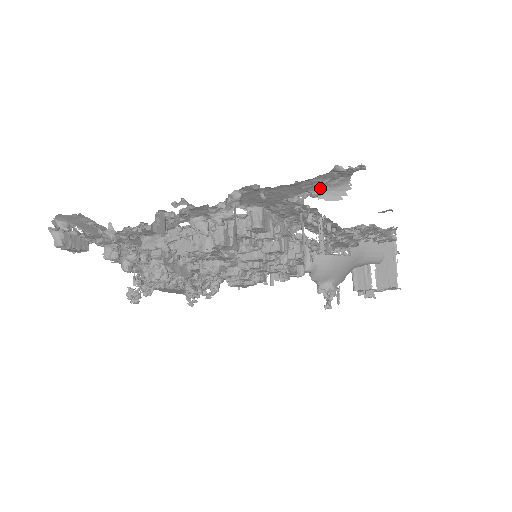
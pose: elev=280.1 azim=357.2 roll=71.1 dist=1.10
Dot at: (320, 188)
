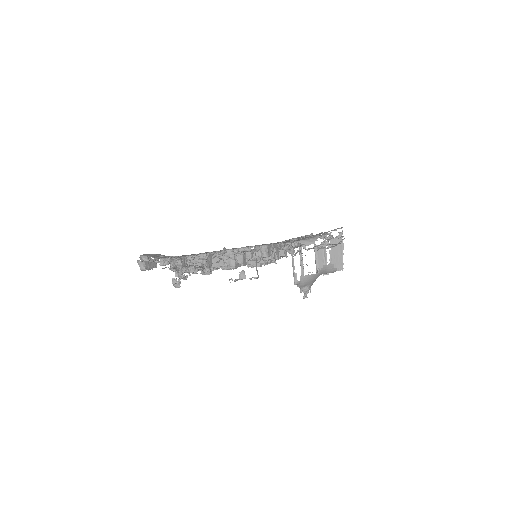
Dot at: occluded
